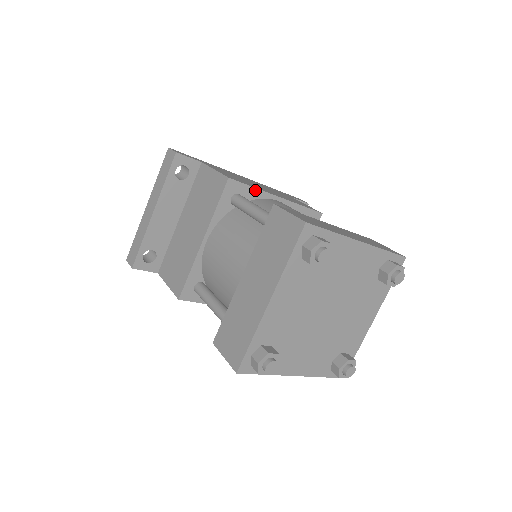
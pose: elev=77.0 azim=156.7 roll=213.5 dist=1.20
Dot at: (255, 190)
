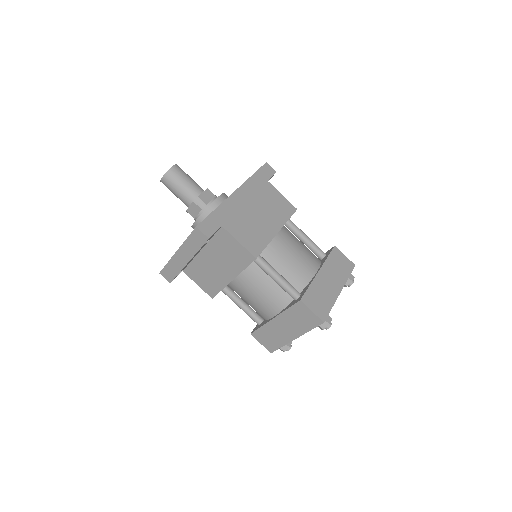
Dot at: occluded
